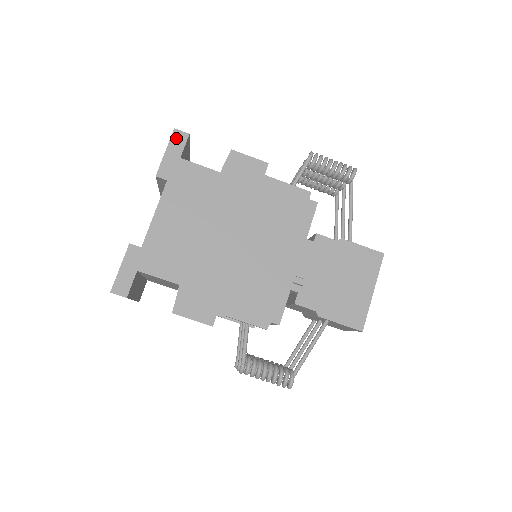
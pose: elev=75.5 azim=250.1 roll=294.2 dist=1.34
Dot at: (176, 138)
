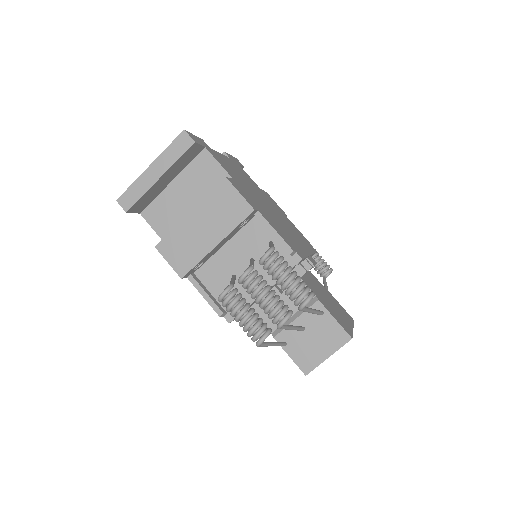
Dot at: (237, 160)
